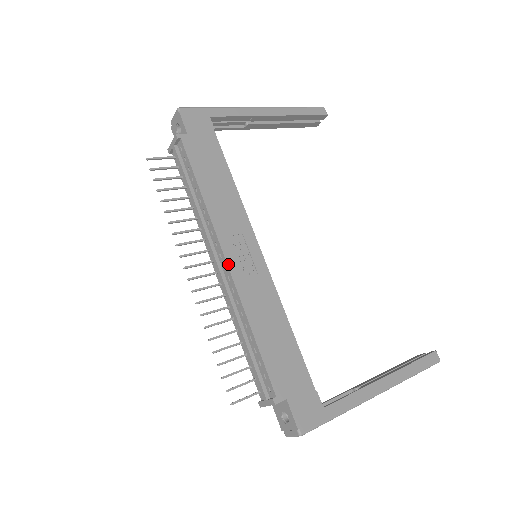
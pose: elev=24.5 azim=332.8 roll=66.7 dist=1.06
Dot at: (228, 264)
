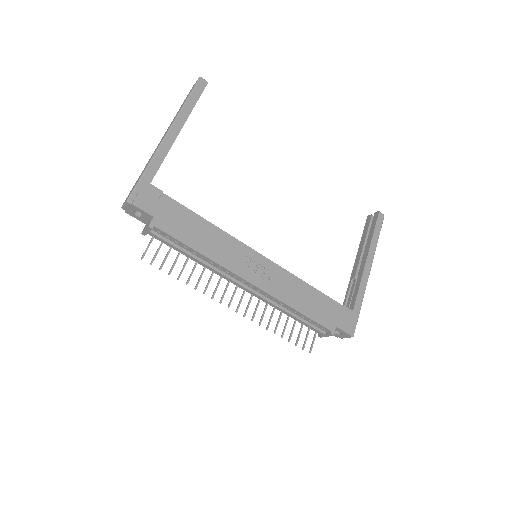
Dot at: (254, 285)
